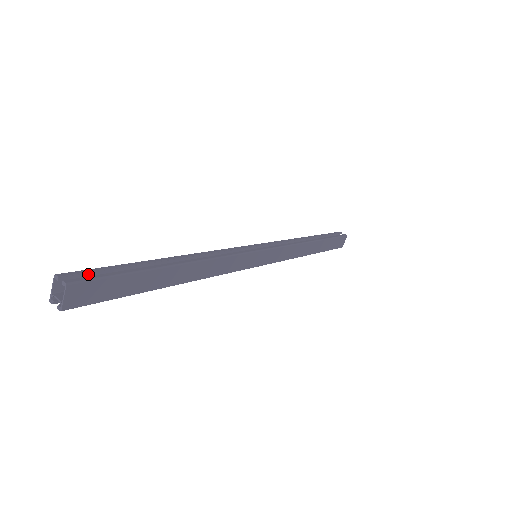
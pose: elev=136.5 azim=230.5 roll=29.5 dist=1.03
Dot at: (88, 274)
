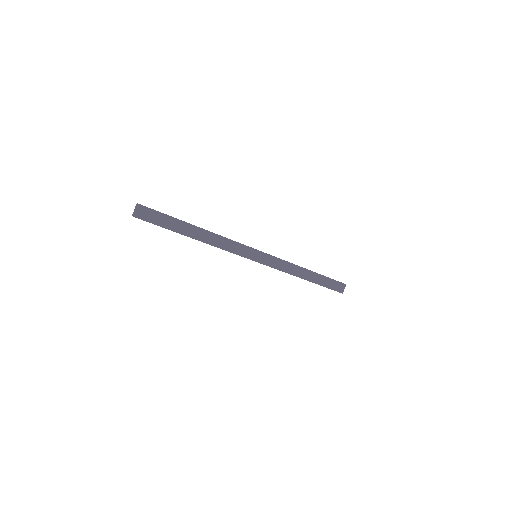
Dot at: (151, 210)
